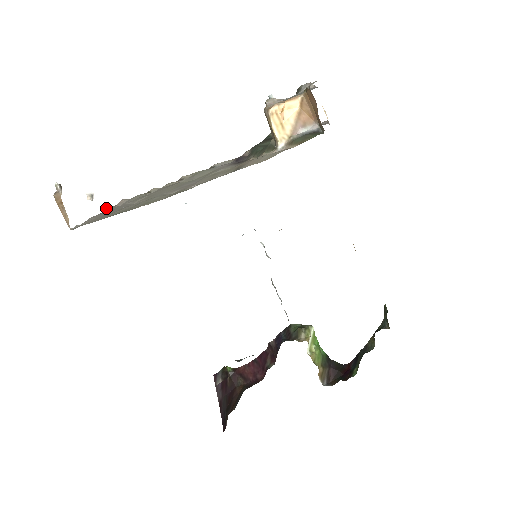
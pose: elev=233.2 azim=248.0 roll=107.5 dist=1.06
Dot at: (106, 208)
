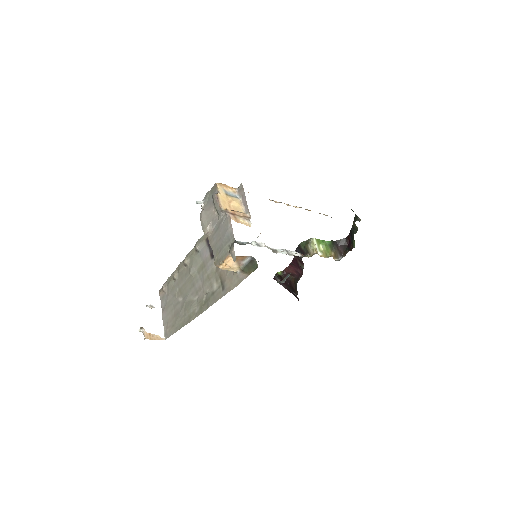
Dot at: (159, 295)
